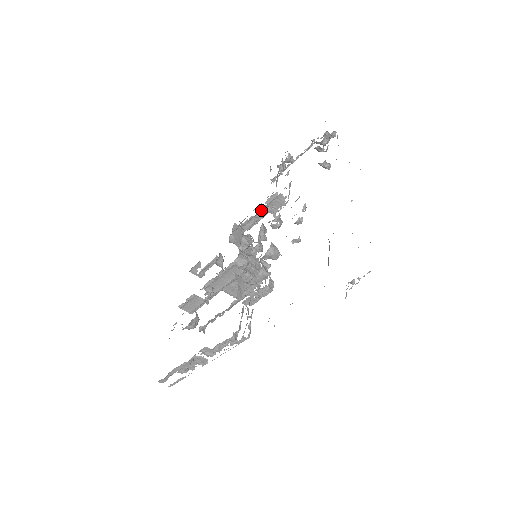
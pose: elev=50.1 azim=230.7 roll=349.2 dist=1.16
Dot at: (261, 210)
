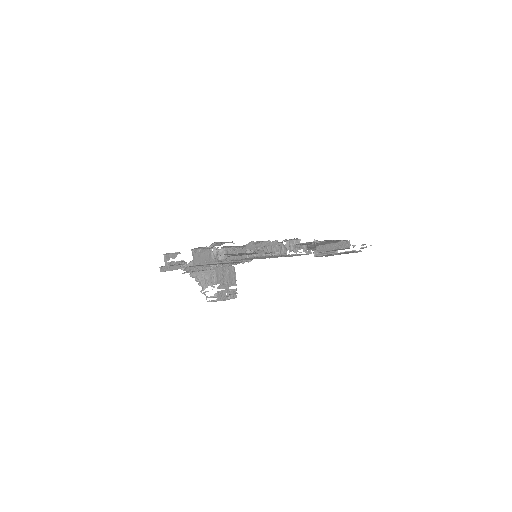
Dot at: occluded
